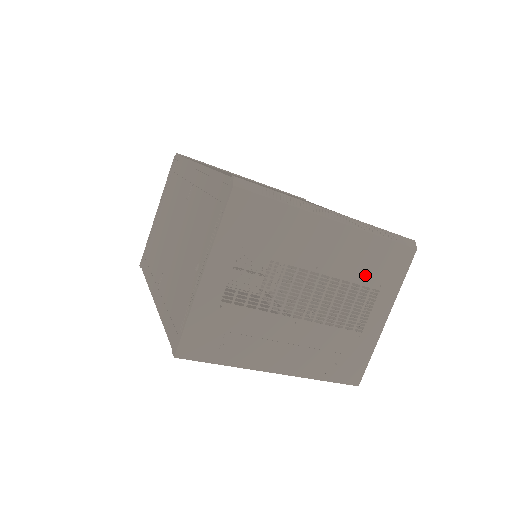
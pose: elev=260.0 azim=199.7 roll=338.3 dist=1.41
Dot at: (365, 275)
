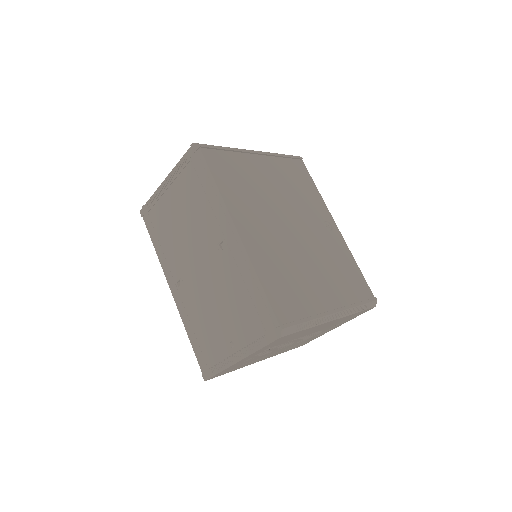
Dot at: (336, 324)
